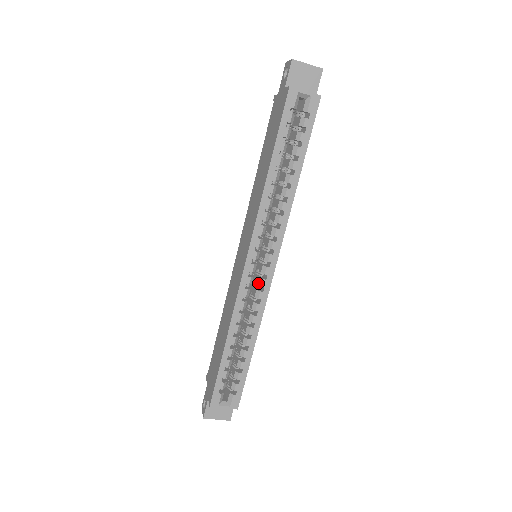
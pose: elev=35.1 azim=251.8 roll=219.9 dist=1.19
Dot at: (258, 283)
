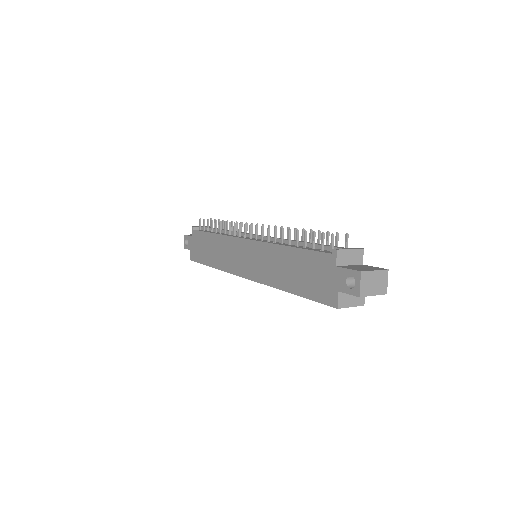
Dot at: occluded
